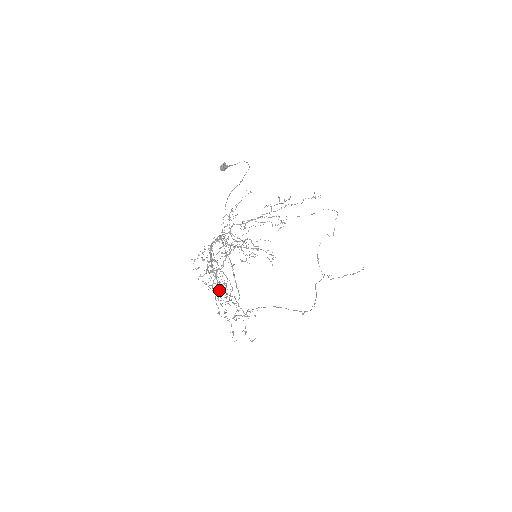
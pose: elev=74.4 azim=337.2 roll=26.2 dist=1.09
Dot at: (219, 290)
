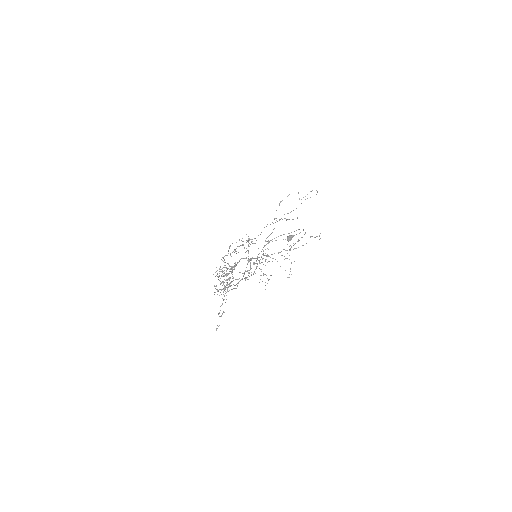
Dot at: occluded
